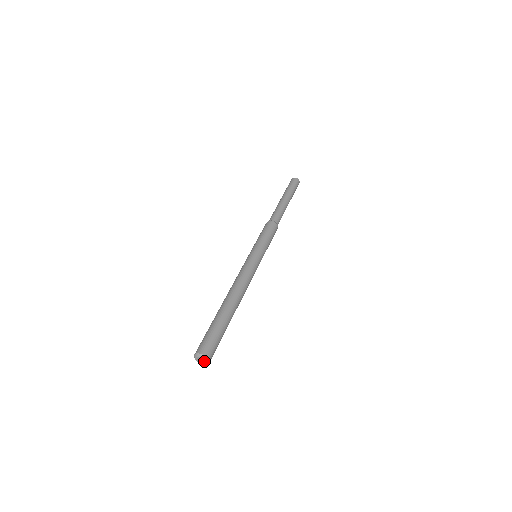
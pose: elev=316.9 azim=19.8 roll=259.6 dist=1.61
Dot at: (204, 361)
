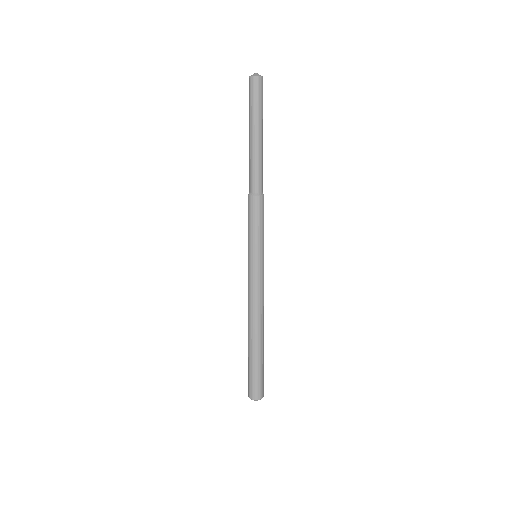
Dot at: (258, 399)
